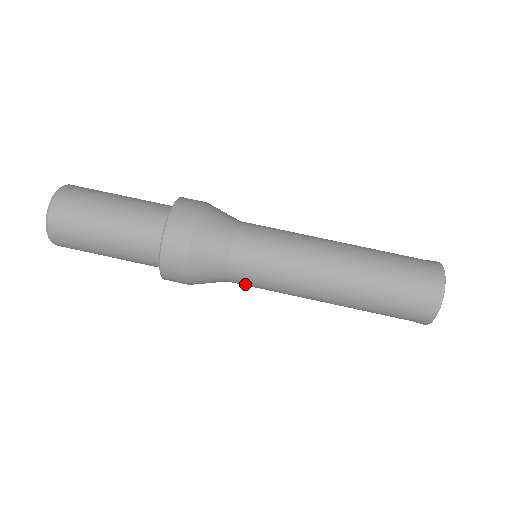
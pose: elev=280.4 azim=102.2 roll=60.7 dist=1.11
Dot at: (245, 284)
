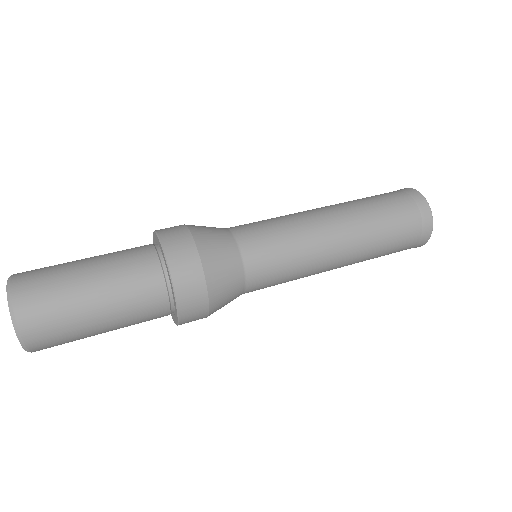
Dot at: (263, 262)
